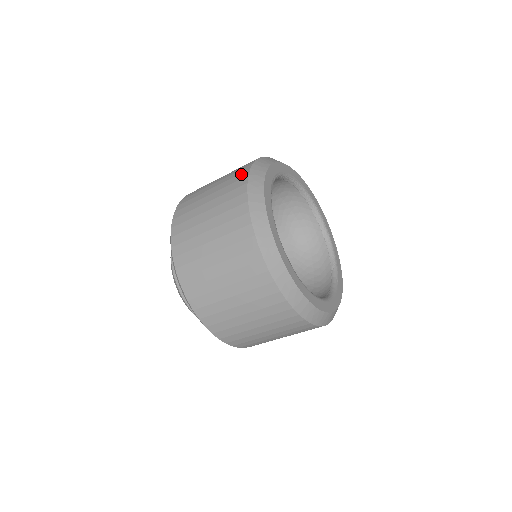
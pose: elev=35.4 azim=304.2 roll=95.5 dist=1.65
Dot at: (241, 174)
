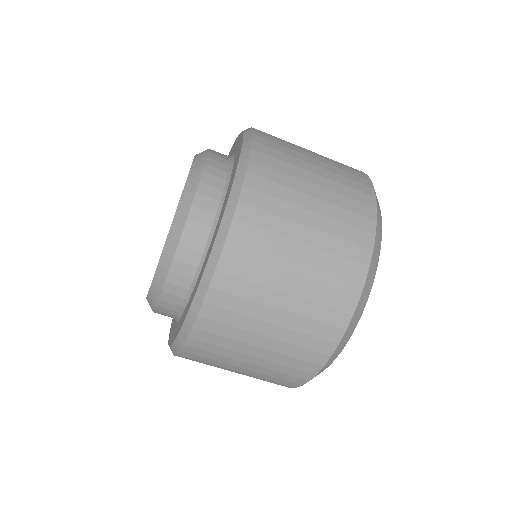
Dot at: occluded
